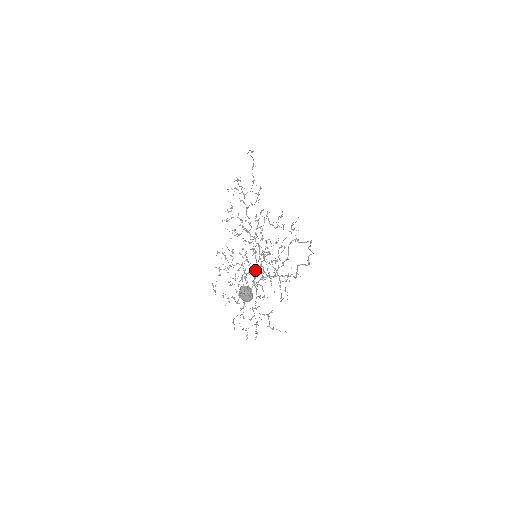
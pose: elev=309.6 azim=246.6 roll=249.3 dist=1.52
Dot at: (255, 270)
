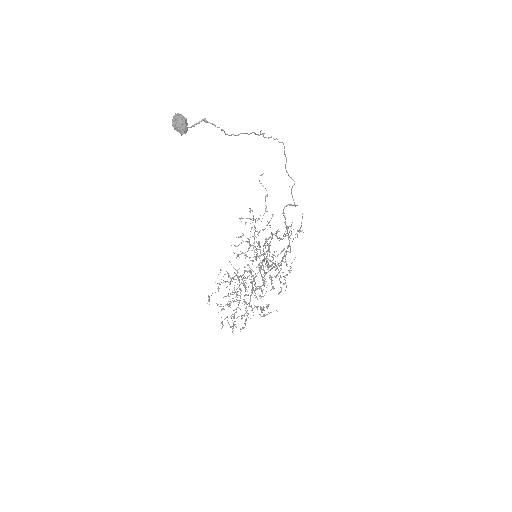
Dot at: (256, 275)
